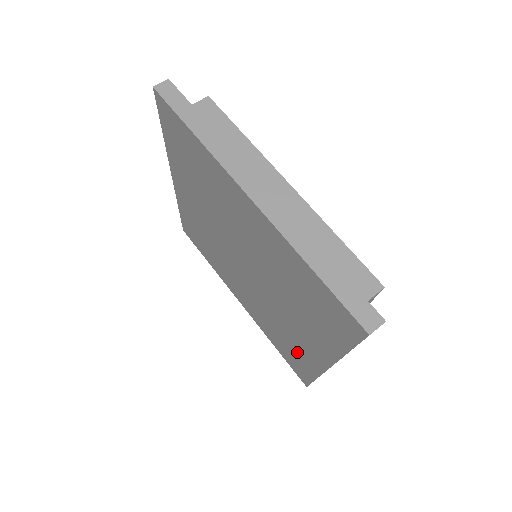
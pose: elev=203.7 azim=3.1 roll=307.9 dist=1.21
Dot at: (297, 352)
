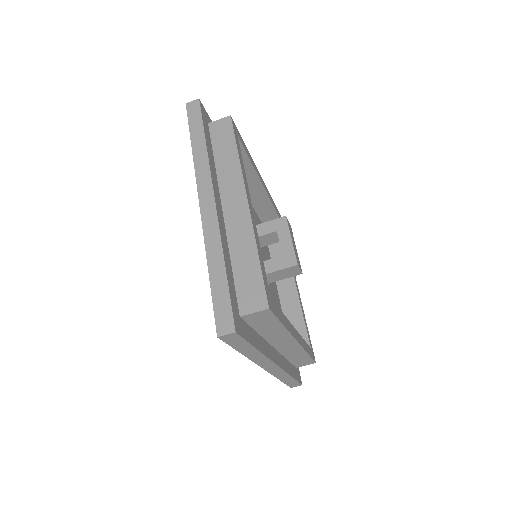
Dot at: occluded
